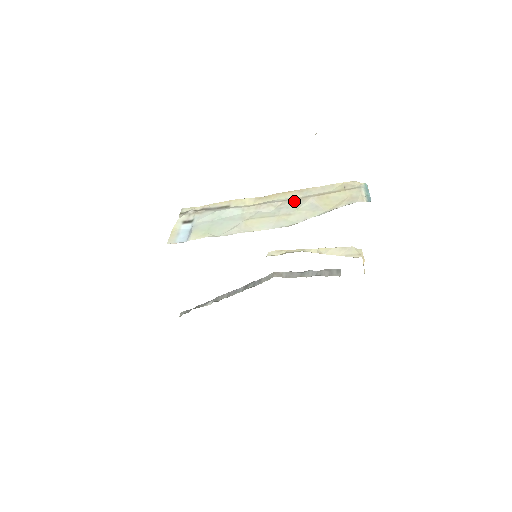
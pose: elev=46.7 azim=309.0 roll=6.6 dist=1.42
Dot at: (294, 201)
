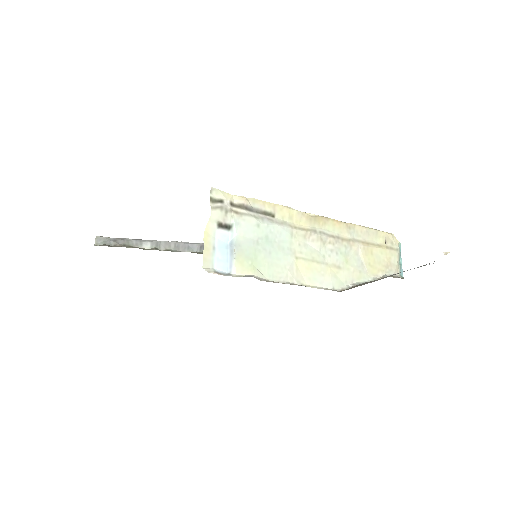
Dot at: (343, 243)
